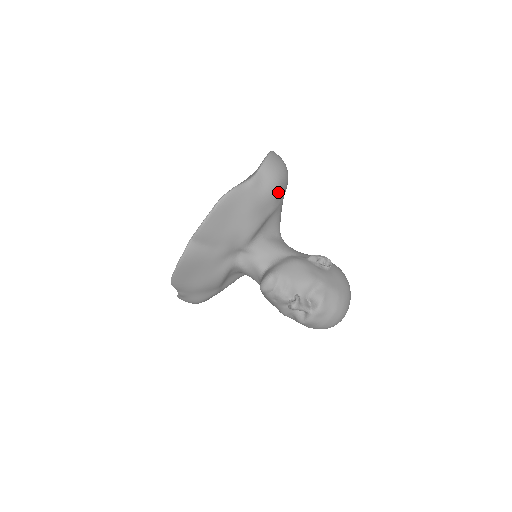
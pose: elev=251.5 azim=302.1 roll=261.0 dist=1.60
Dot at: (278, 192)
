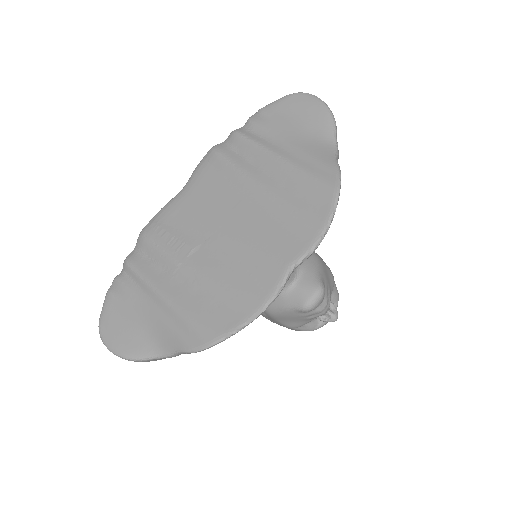
Dot at: occluded
